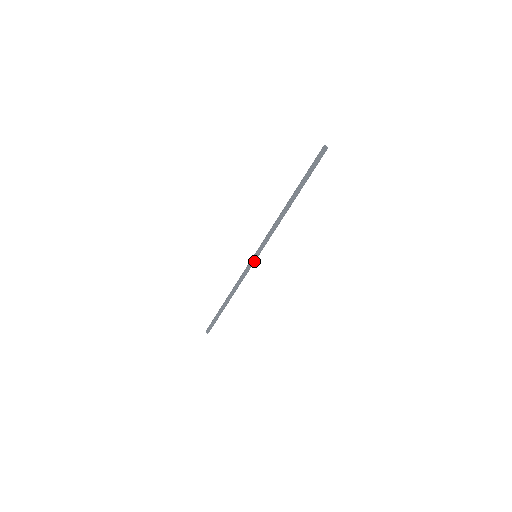
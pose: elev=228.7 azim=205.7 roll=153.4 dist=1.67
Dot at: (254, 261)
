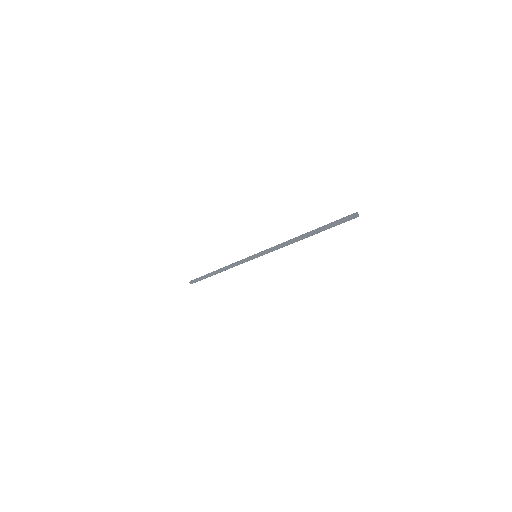
Dot at: (252, 259)
